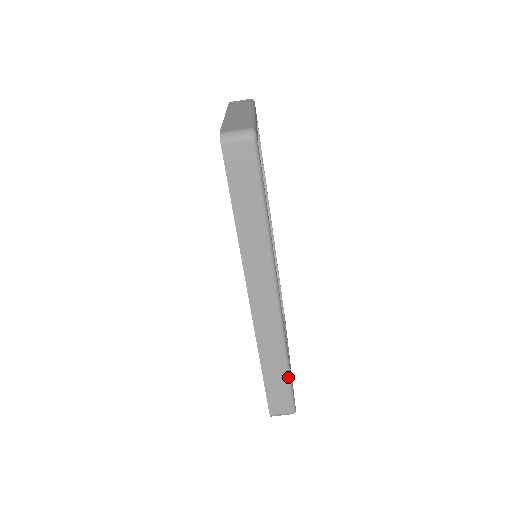
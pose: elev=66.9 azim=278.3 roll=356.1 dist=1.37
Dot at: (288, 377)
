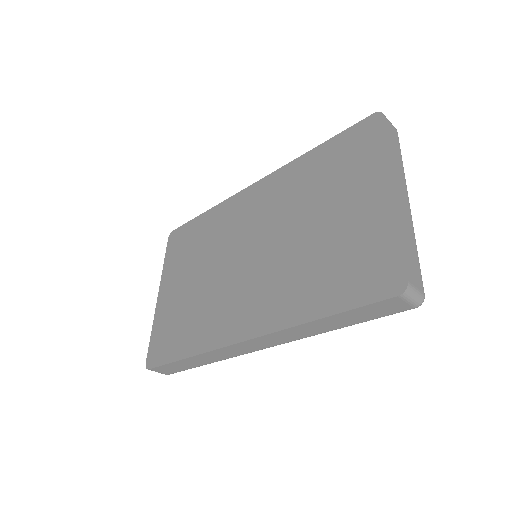
Dot at: occluded
